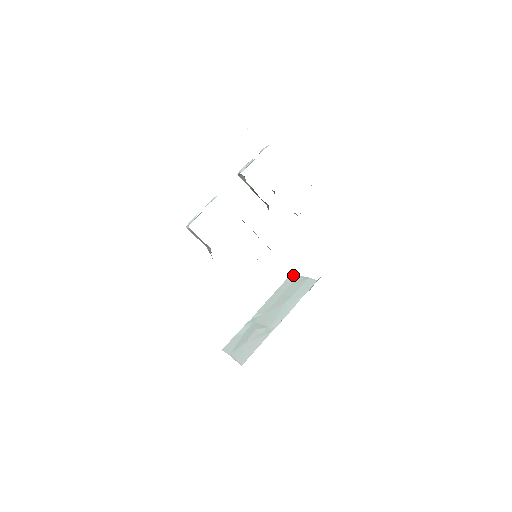
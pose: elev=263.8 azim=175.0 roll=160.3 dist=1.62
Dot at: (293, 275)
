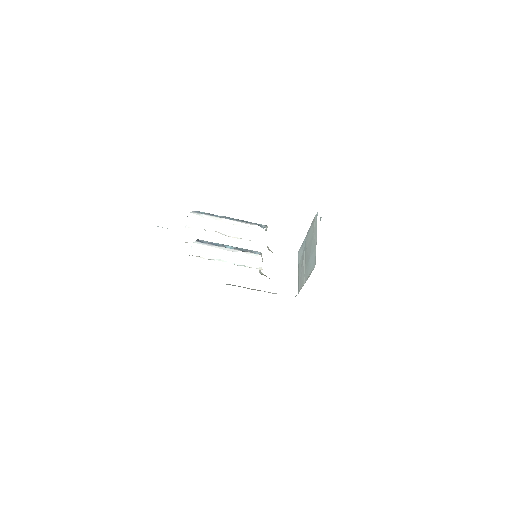
Dot at: (316, 218)
